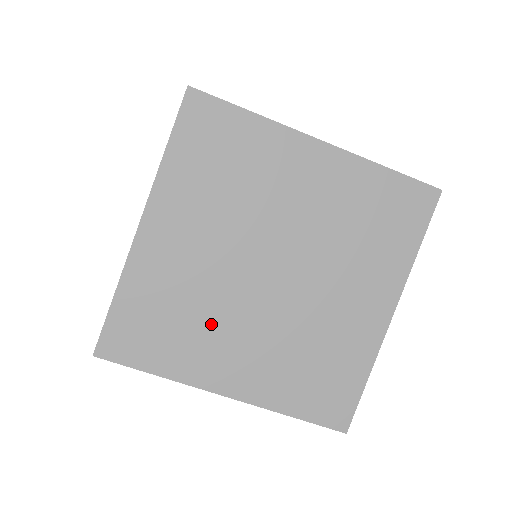
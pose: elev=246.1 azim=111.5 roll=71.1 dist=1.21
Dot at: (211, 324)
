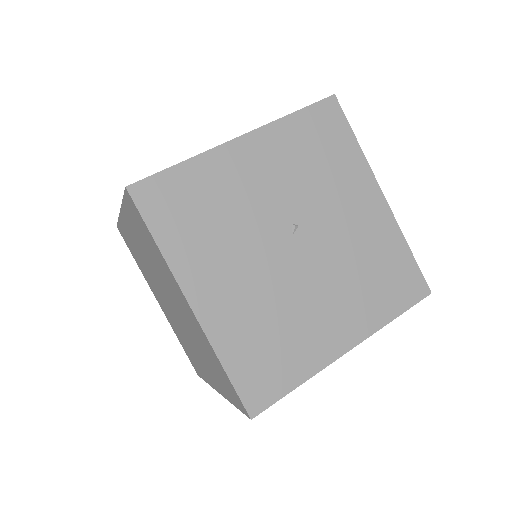
Dot at: occluded
